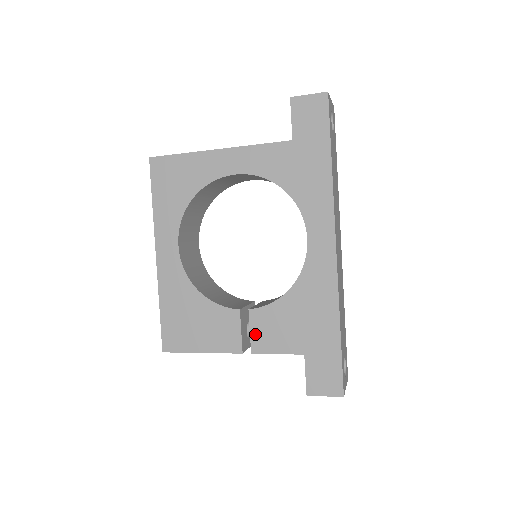
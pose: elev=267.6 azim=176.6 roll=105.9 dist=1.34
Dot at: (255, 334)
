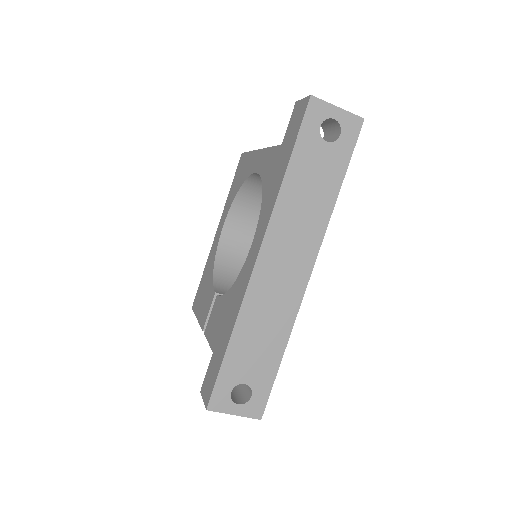
Dot at: (210, 318)
